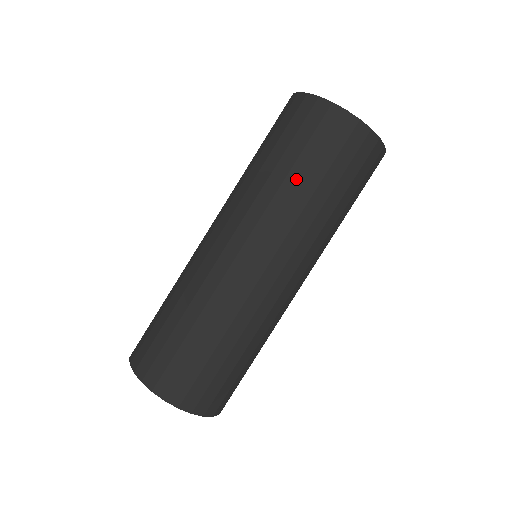
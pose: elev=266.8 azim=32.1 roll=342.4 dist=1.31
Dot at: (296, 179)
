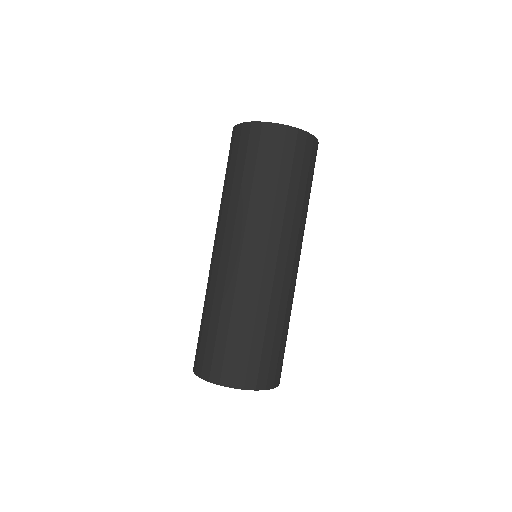
Dot at: (259, 186)
